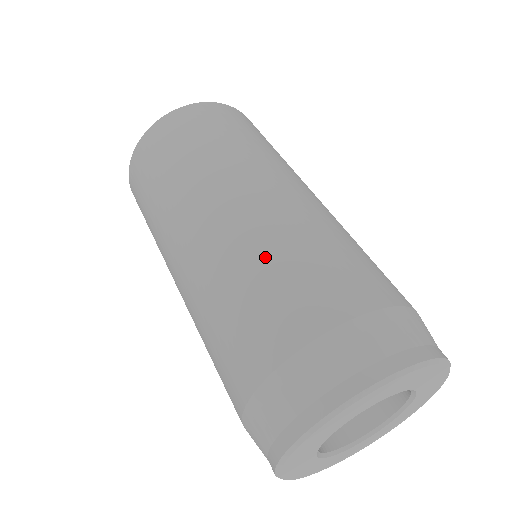
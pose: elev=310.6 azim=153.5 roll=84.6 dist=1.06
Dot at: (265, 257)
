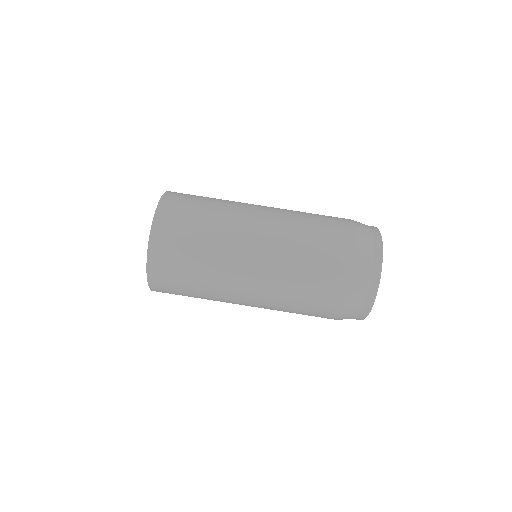
Dot at: (302, 244)
